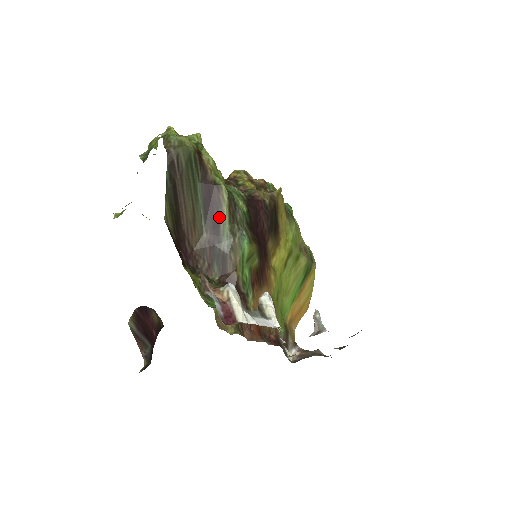
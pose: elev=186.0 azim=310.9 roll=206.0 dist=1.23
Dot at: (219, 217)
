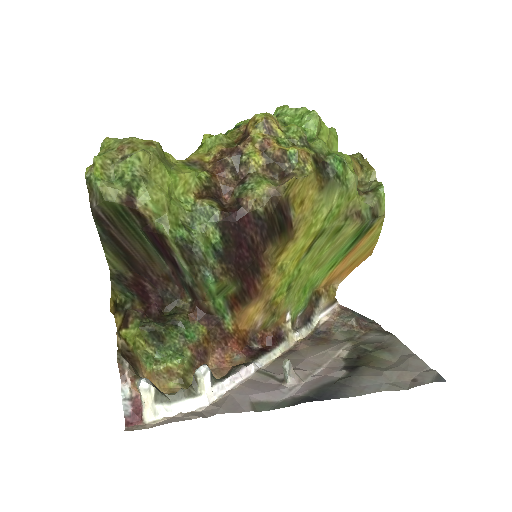
Dot at: (174, 259)
